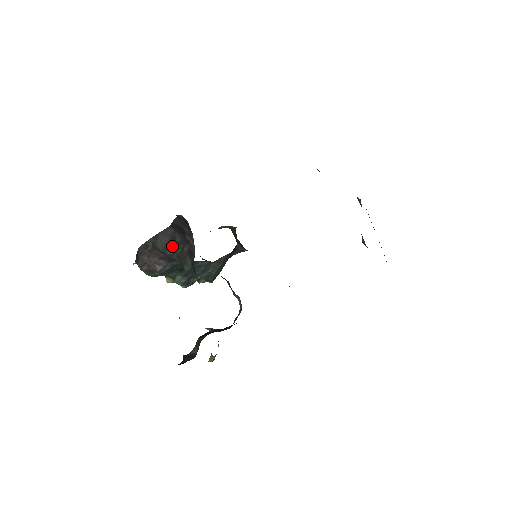
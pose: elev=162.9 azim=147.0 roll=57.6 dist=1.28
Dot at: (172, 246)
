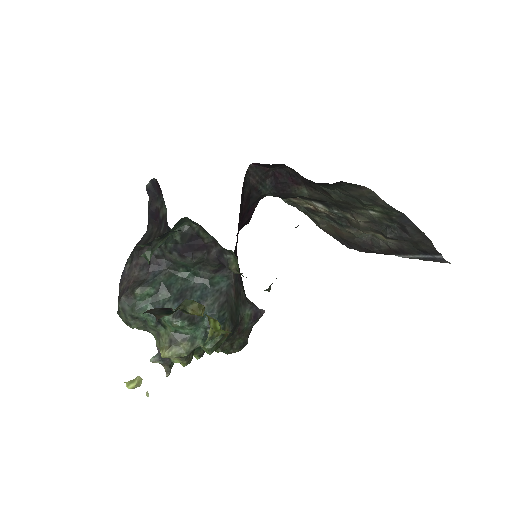
Dot at: (150, 241)
